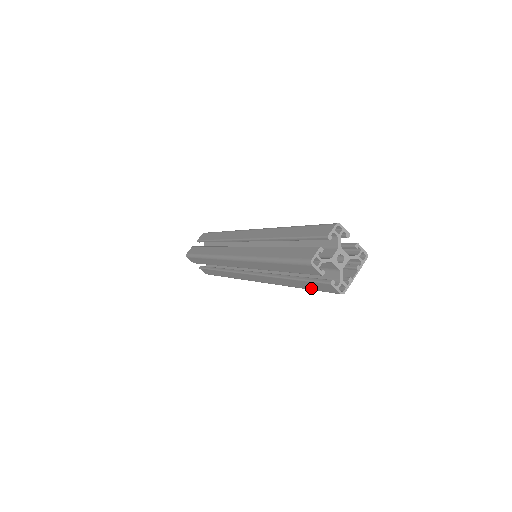
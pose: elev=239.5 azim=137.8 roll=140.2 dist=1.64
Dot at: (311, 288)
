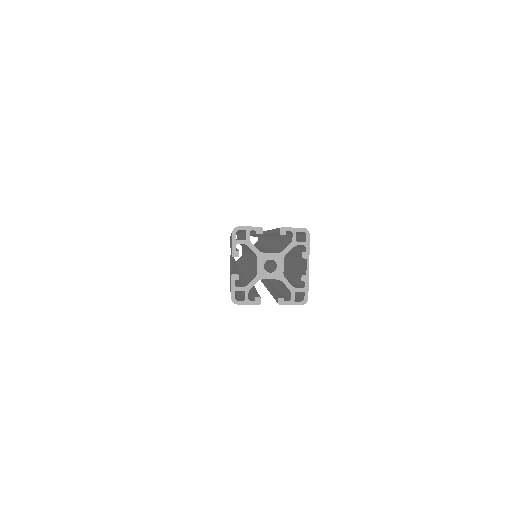
Dot at: occluded
